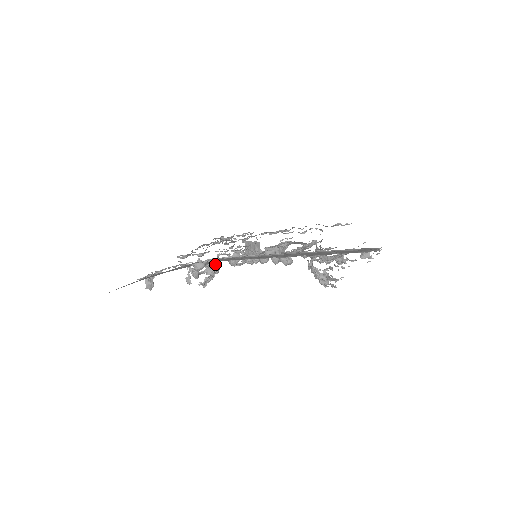
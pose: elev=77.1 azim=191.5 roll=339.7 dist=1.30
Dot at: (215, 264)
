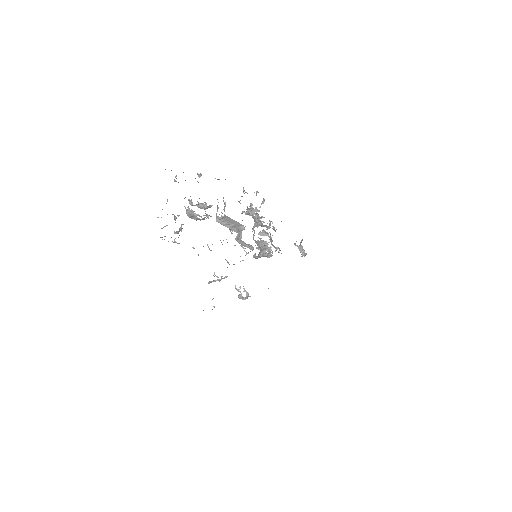
Dot at: occluded
